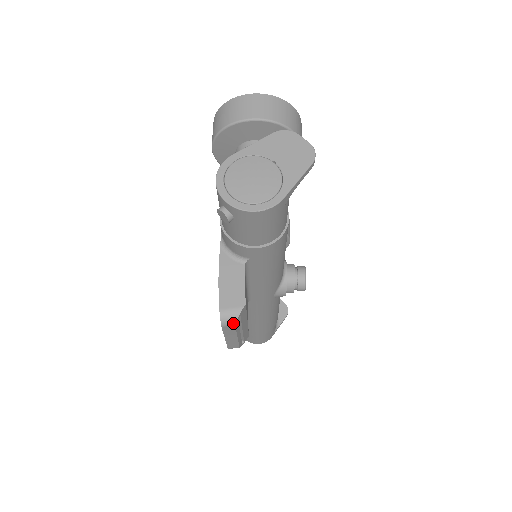
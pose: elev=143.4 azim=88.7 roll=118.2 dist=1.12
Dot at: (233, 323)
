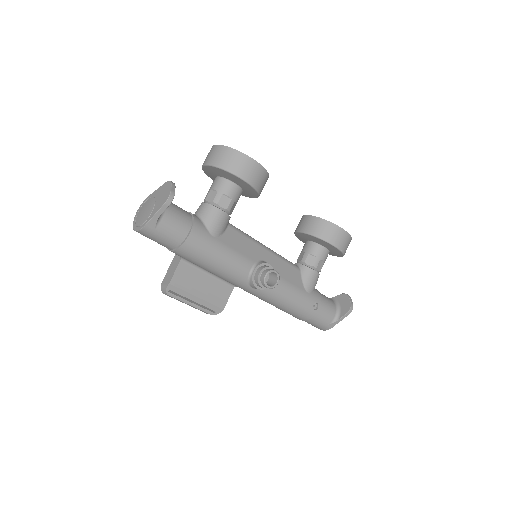
Dot at: (166, 293)
